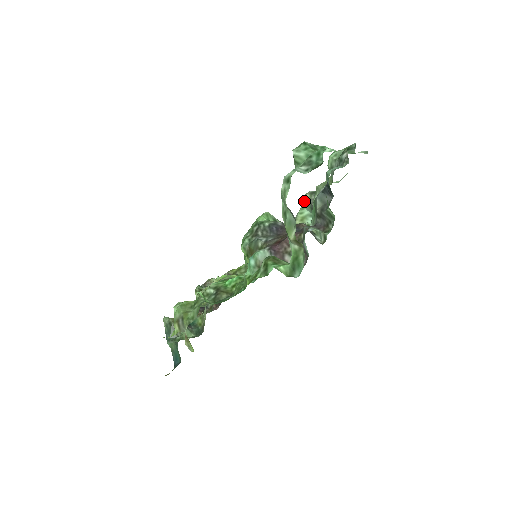
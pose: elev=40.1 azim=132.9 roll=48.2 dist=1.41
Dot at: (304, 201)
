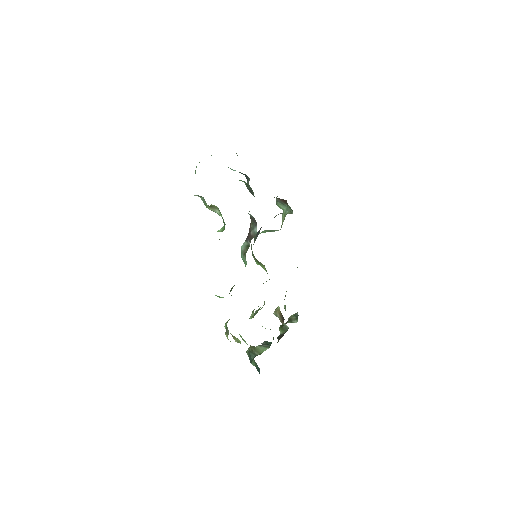
Dot at: (277, 204)
